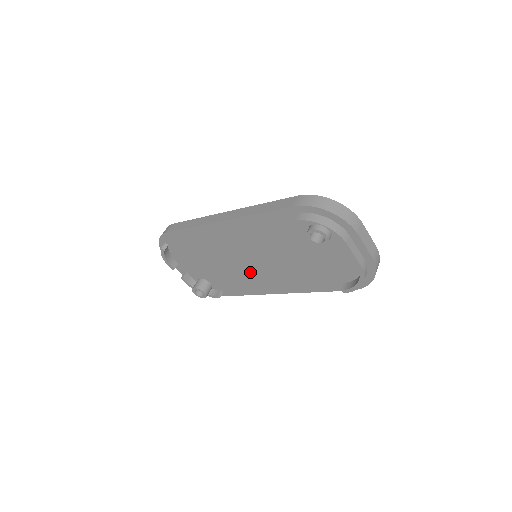
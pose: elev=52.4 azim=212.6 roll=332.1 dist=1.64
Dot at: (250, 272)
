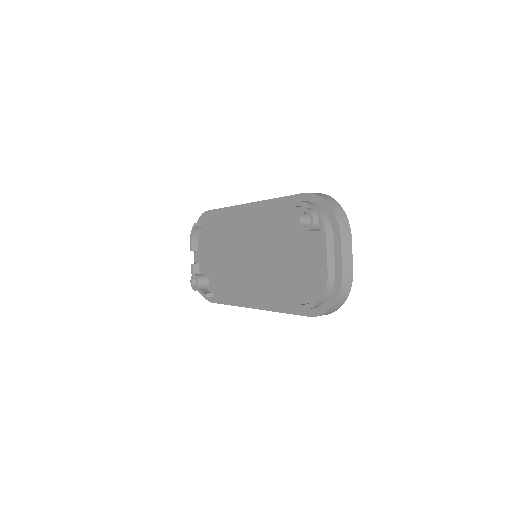
Dot at: (243, 272)
